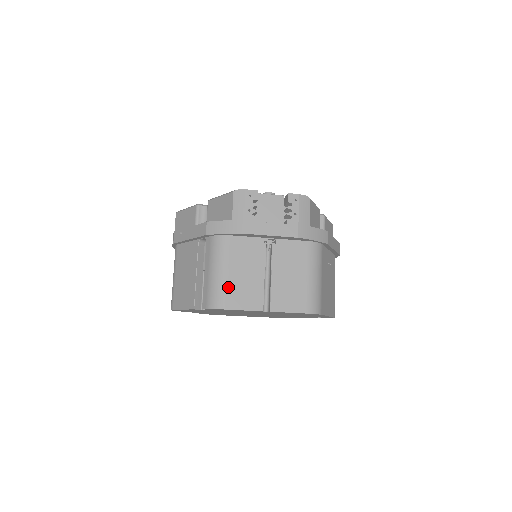
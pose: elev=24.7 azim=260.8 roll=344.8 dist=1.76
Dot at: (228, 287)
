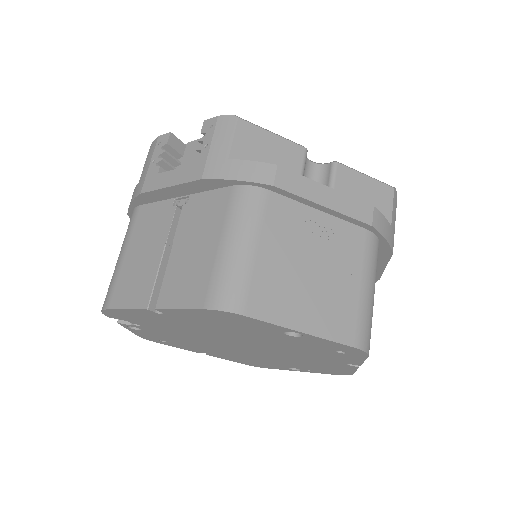
Dot at: (119, 276)
